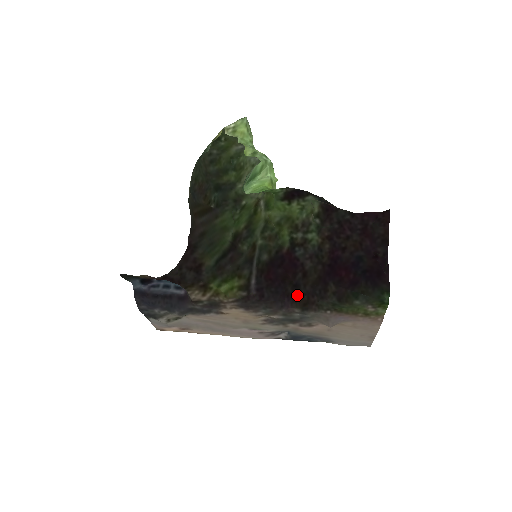
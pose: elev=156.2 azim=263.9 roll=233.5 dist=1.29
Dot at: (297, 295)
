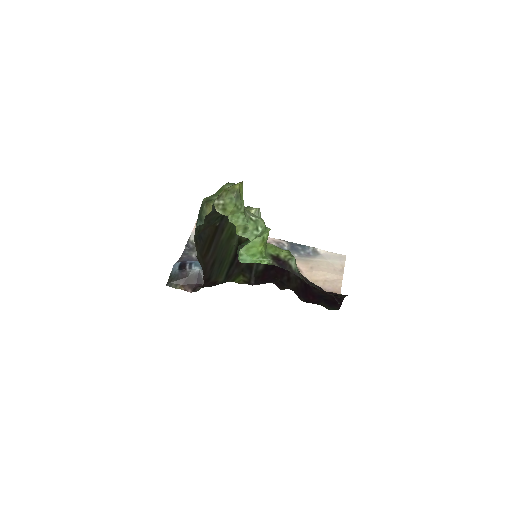
Dot at: (283, 286)
